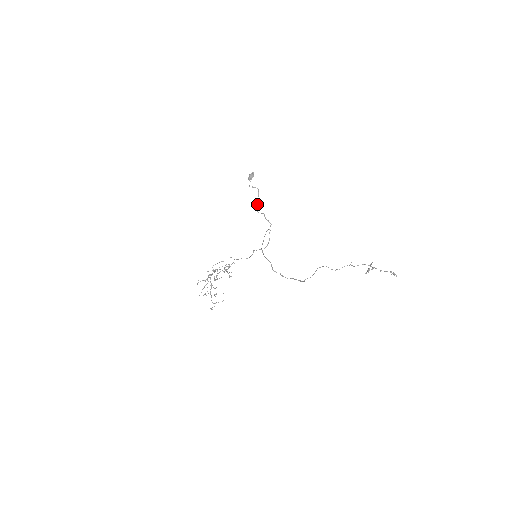
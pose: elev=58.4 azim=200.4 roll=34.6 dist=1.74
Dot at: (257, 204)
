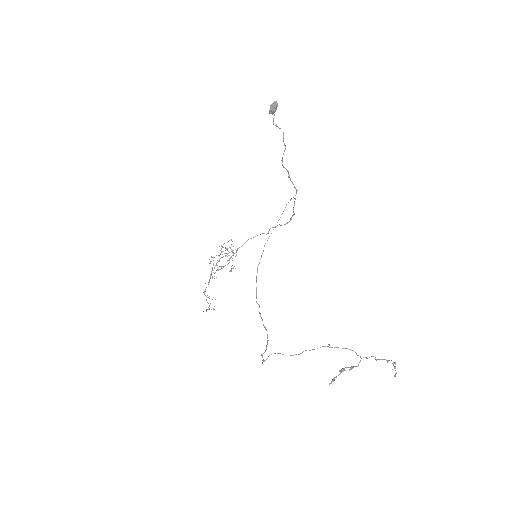
Dot at: occluded
